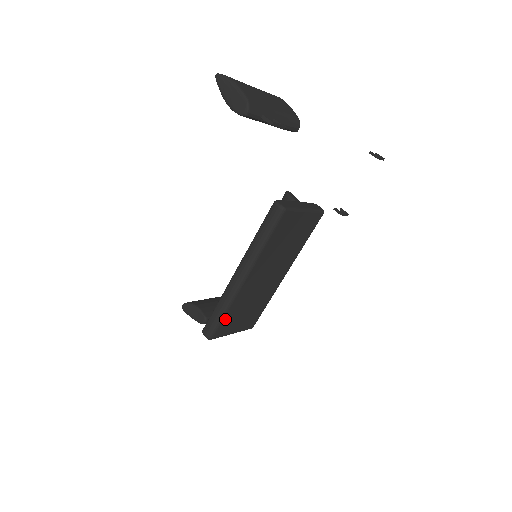
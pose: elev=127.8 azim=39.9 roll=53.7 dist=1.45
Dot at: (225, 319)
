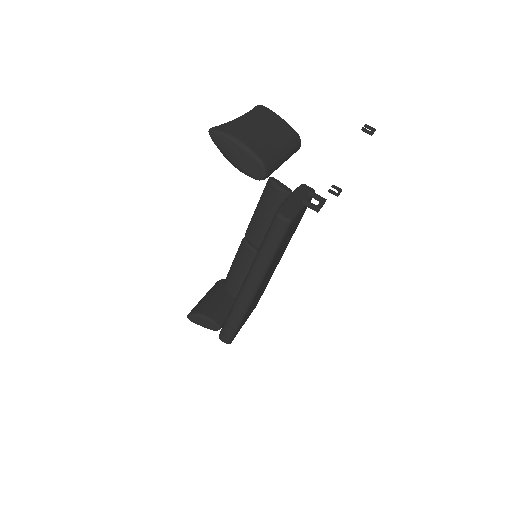
Dot at: (241, 323)
